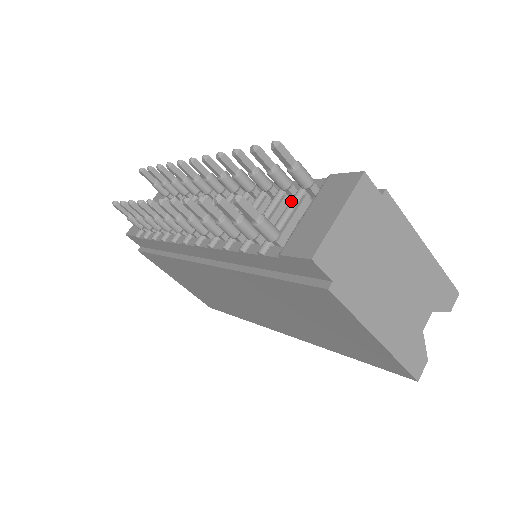
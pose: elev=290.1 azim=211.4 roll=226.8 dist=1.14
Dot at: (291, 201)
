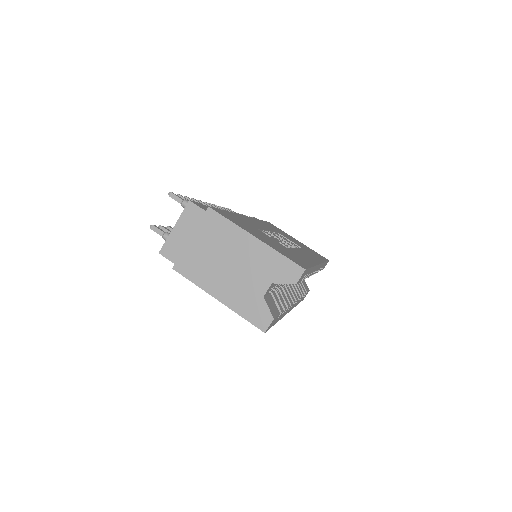
Dot at: occluded
